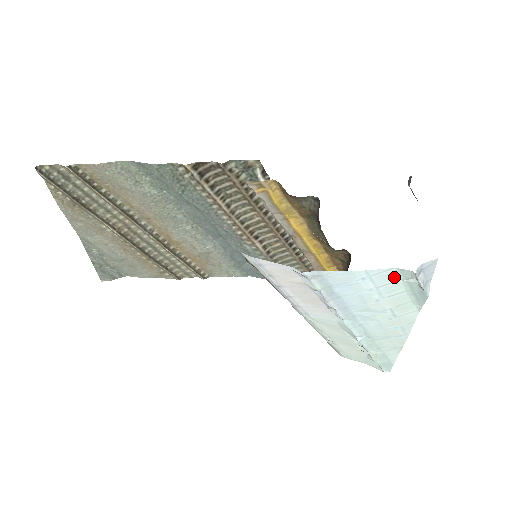
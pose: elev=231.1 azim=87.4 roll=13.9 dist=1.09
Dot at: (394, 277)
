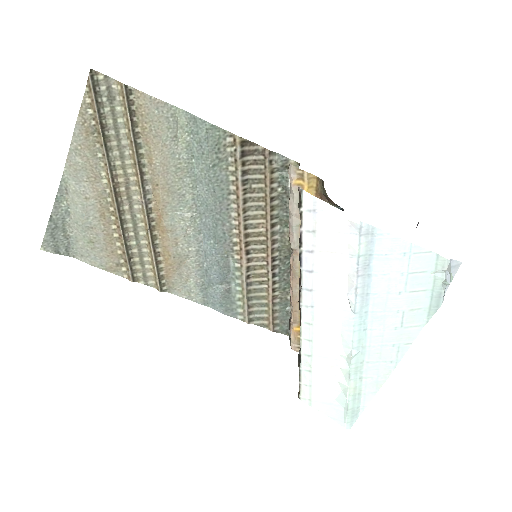
Dot at: (427, 265)
